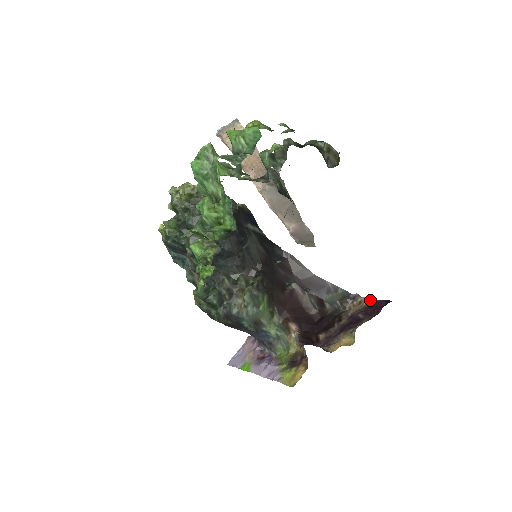
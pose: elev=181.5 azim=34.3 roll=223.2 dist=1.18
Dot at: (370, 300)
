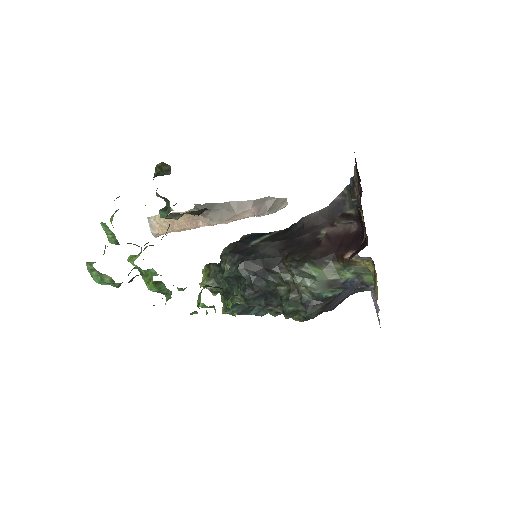
Dot at: (355, 170)
